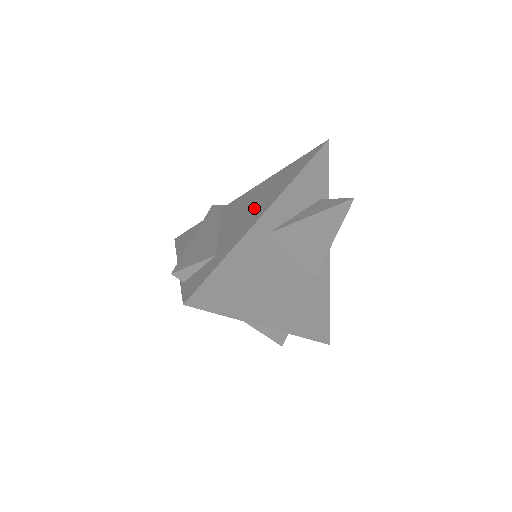
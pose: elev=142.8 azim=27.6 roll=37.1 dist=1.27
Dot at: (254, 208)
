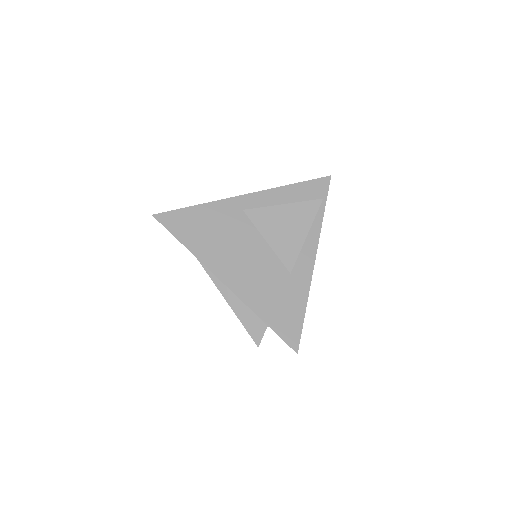
Dot at: occluded
